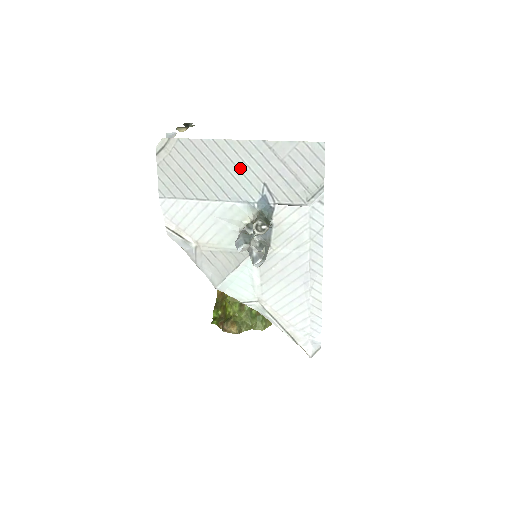
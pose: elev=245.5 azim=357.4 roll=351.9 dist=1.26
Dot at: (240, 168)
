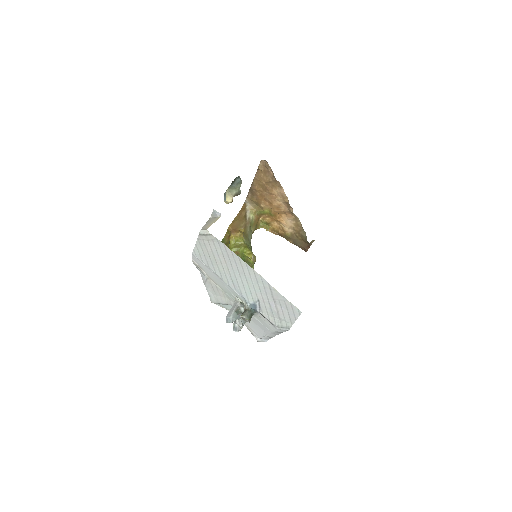
Dot at: (248, 282)
